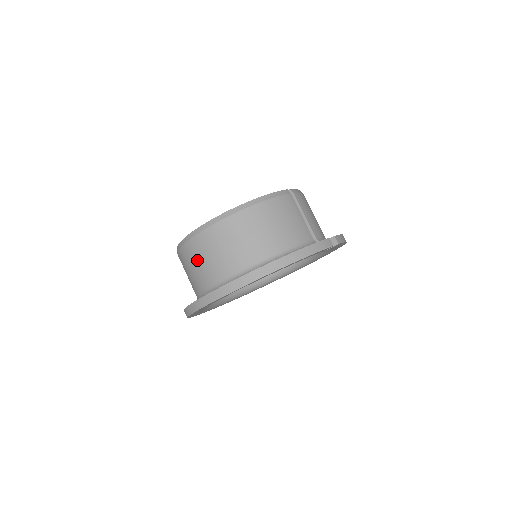
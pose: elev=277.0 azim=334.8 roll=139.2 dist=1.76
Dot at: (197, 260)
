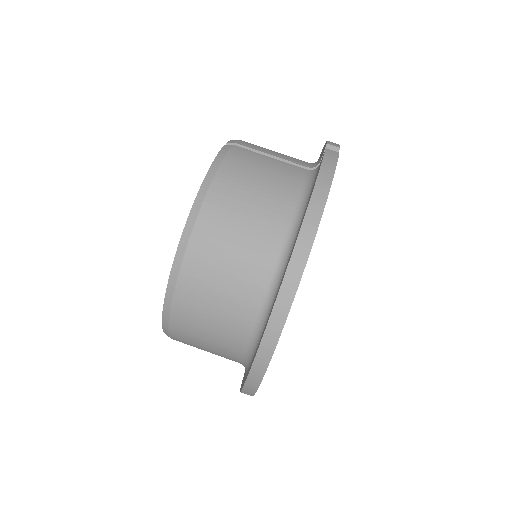
Dot at: (203, 320)
